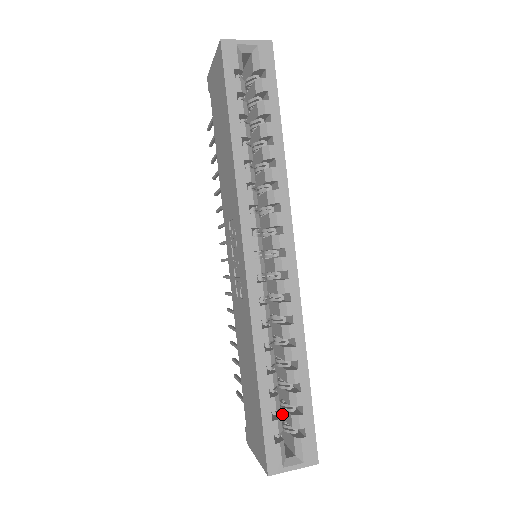
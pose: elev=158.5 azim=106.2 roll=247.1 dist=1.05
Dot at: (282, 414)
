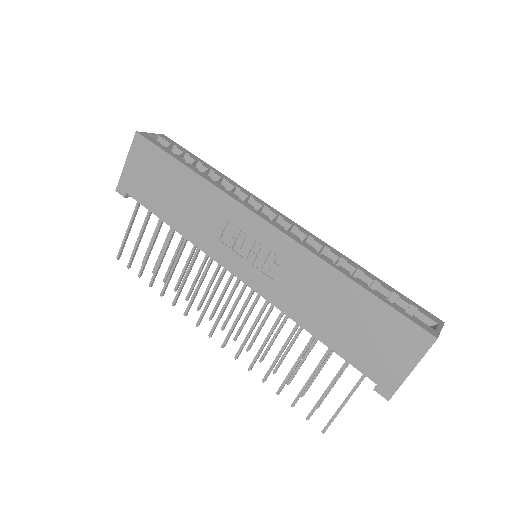
Dot at: occluded
